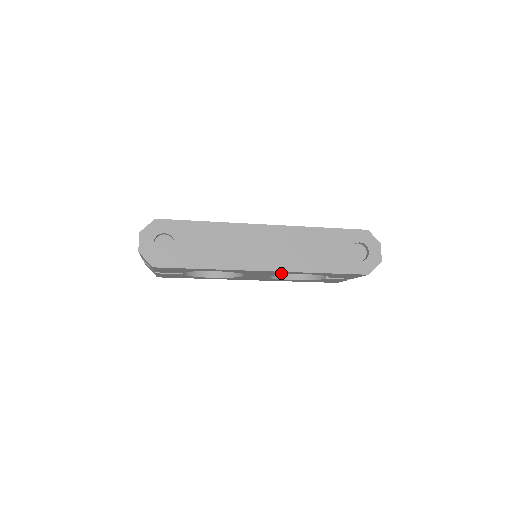
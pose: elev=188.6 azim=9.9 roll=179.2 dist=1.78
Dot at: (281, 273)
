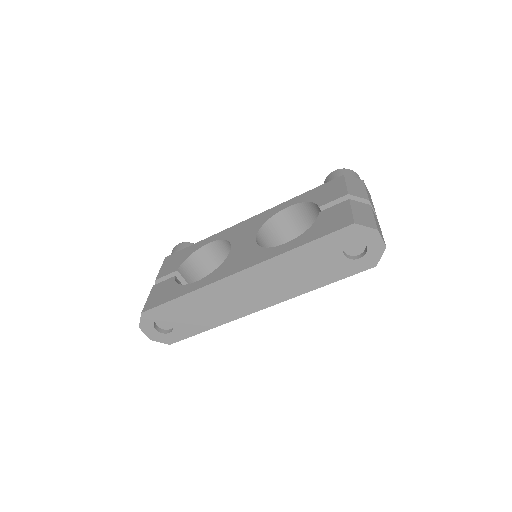
Dot at: occluded
